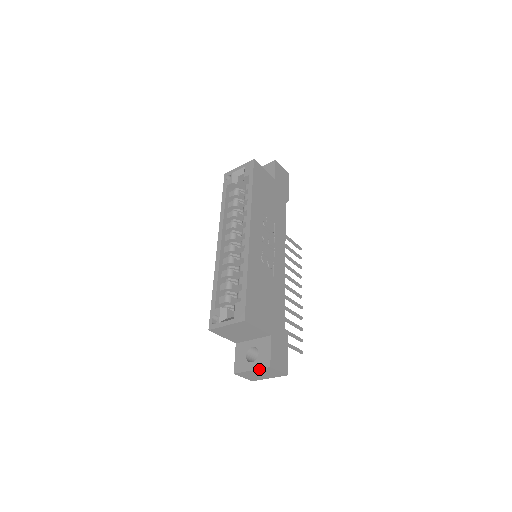
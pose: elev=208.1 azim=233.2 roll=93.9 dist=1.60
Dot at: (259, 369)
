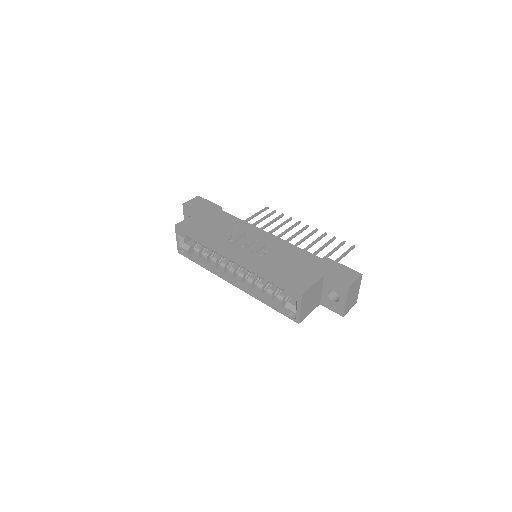
Dot at: (347, 297)
